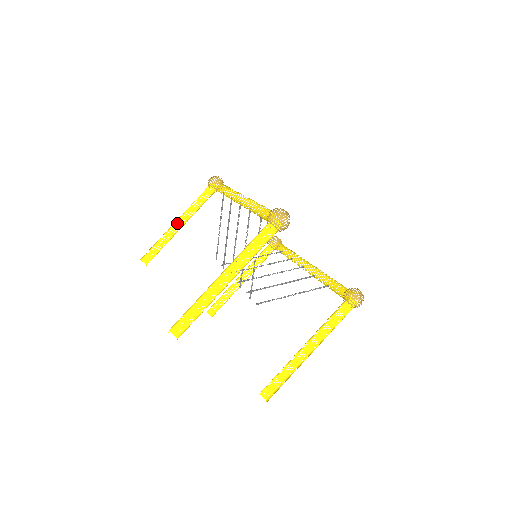
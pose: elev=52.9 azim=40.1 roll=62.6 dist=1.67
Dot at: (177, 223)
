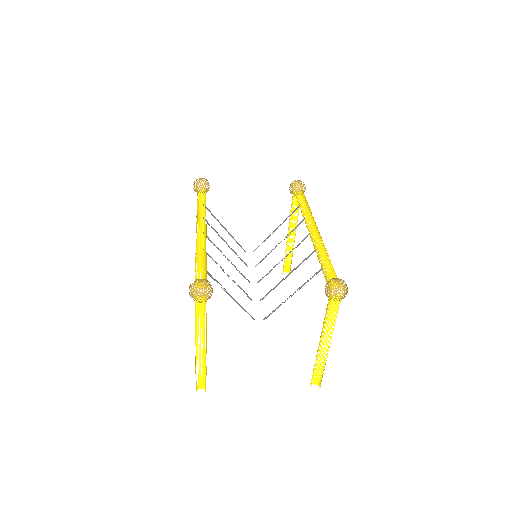
Dot at: occluded
